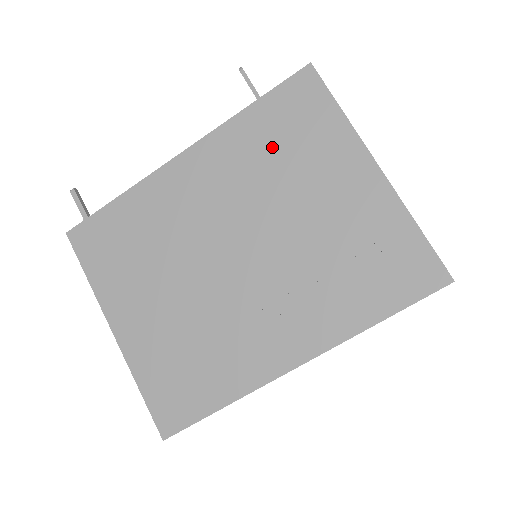
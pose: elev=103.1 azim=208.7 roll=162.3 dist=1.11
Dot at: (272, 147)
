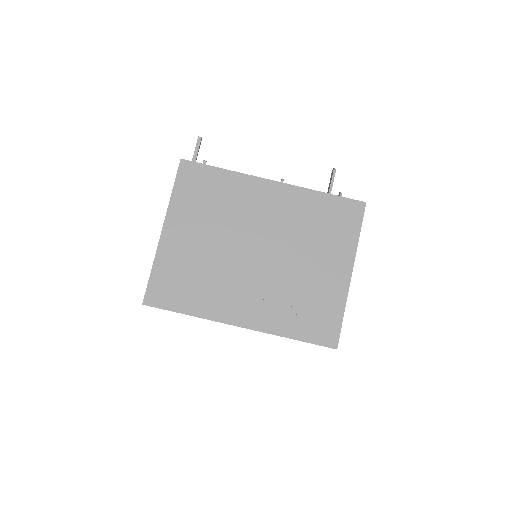
Dot at: (317, 221)
